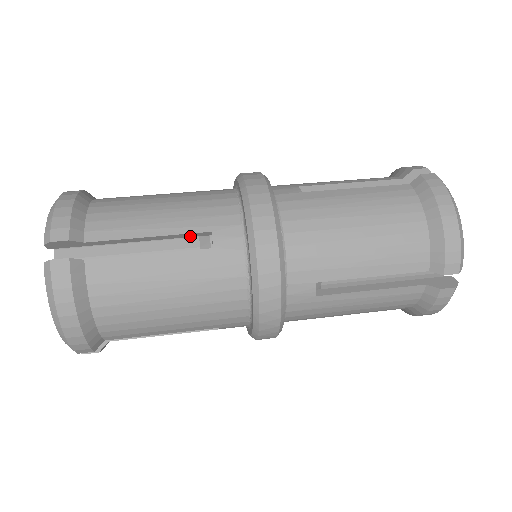
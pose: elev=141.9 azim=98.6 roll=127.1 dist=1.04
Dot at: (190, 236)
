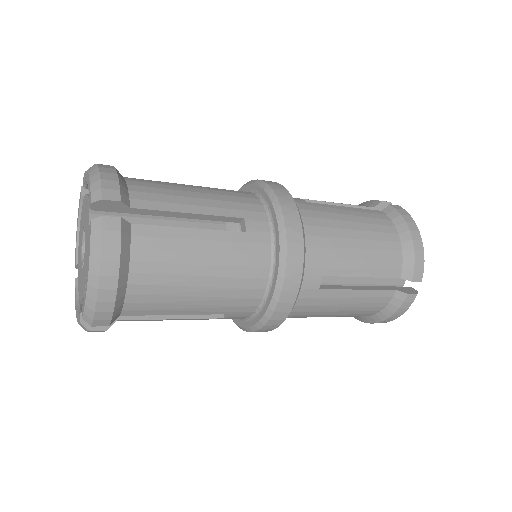
Dot at: occluded
